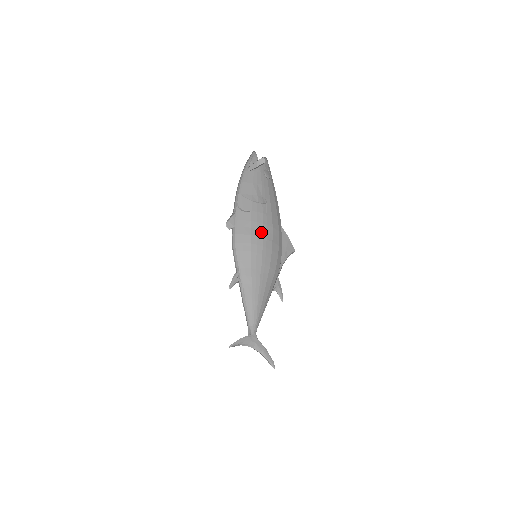
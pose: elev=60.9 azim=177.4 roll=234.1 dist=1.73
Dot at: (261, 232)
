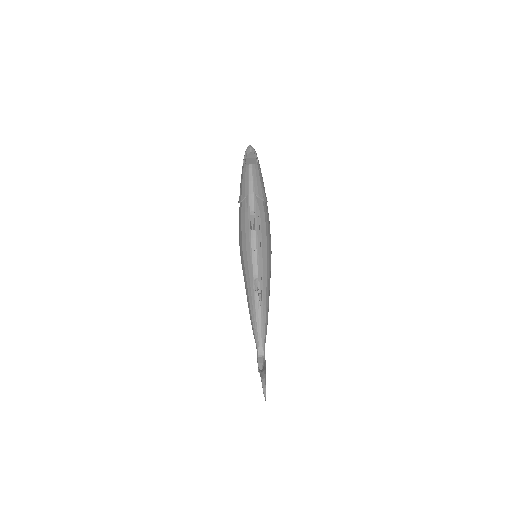
Dot at: occluded
